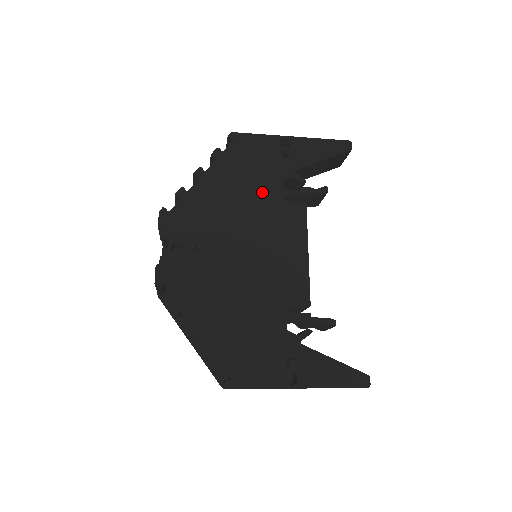
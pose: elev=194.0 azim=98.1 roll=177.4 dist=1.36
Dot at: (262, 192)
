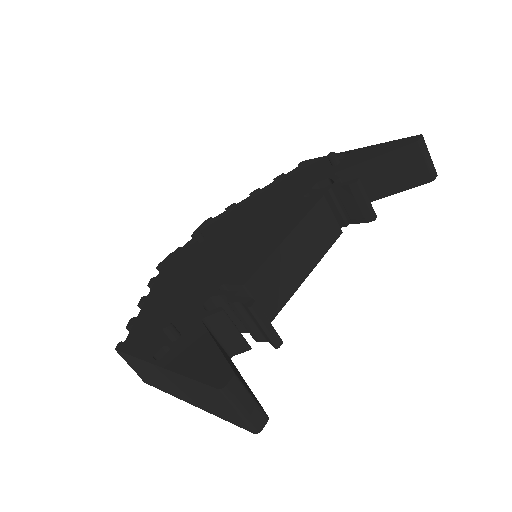
Dot at: (289, 195)
